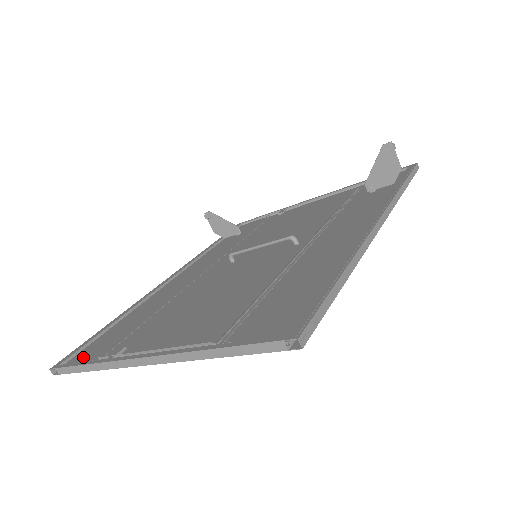
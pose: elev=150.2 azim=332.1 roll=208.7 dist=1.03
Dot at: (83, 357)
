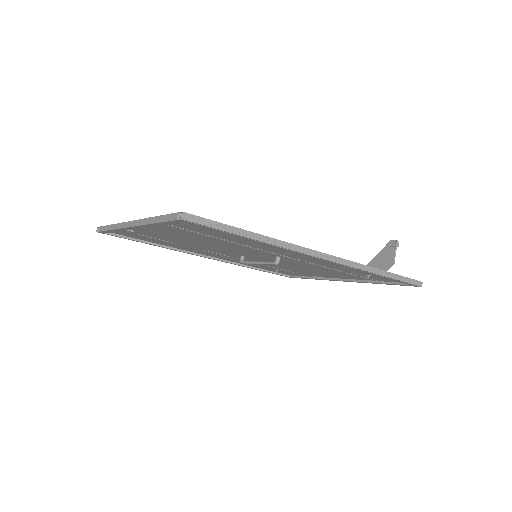
Dot at: occluded
